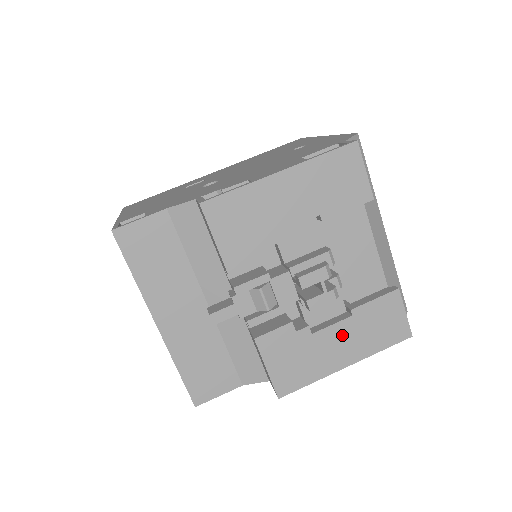
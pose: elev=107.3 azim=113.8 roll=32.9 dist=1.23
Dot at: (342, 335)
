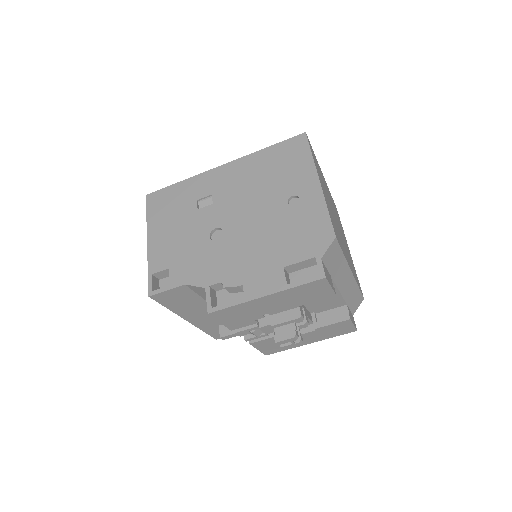
Dot at: (308, 336)
